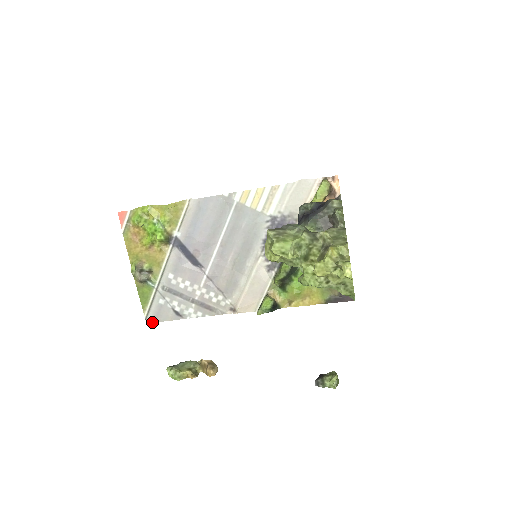
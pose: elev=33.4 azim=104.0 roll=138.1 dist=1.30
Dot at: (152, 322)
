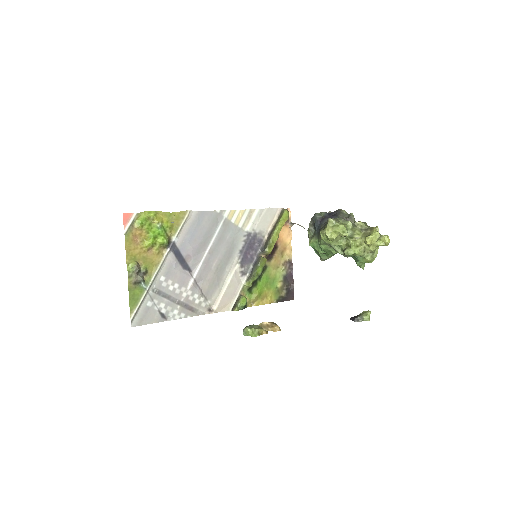
Dot at: occluded
